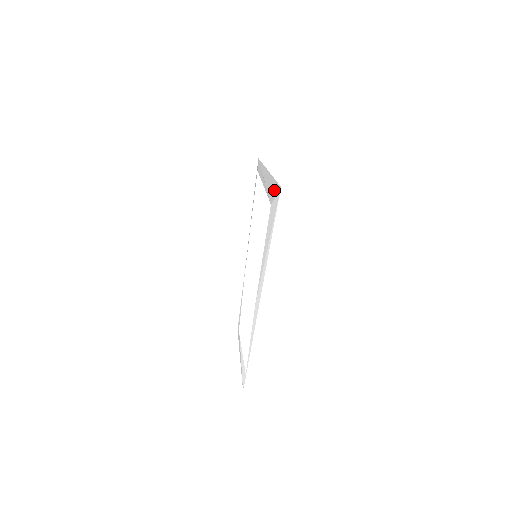
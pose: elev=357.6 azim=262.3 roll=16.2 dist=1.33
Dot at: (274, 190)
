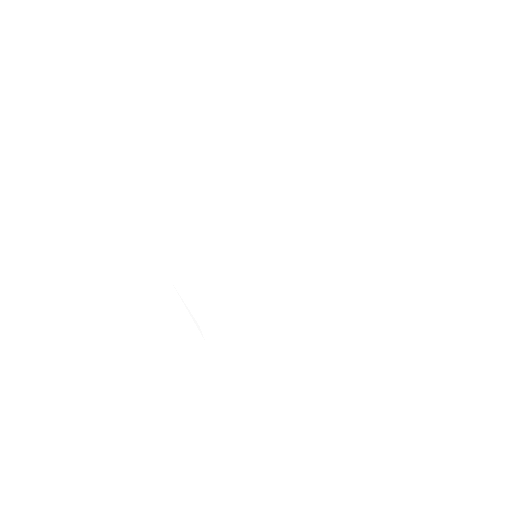
Dot at: (326, 242)
